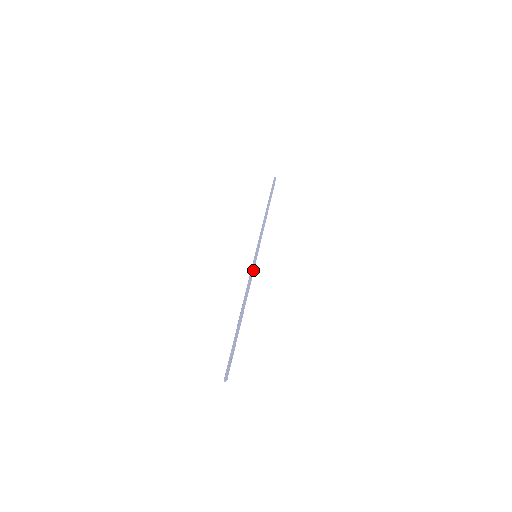
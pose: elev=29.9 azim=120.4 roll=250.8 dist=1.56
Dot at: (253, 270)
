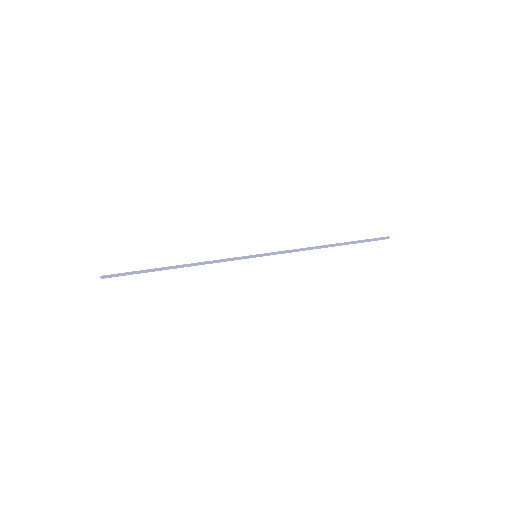
Dot at: (235, 258)
